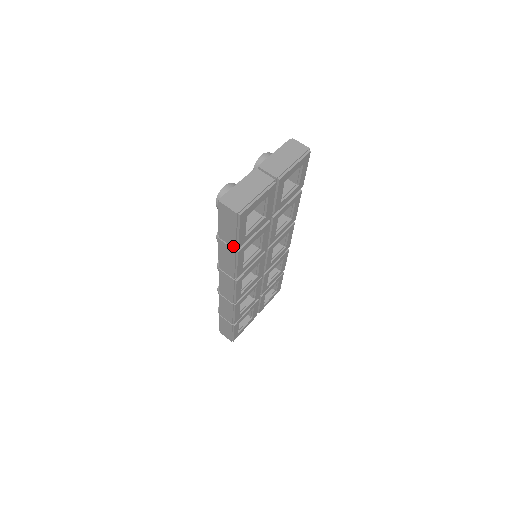
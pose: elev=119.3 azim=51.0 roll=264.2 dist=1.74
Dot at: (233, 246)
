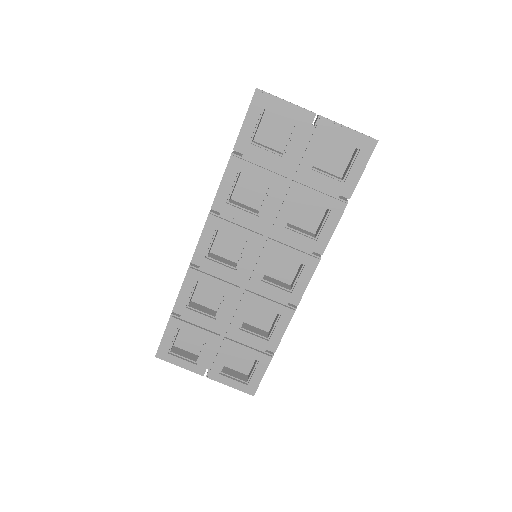
Dot at: (234, 147)
